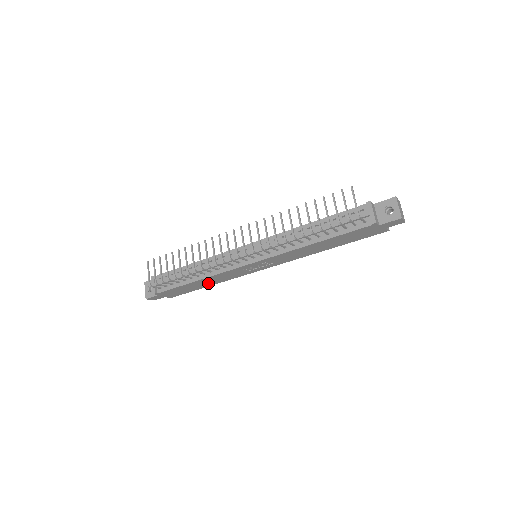
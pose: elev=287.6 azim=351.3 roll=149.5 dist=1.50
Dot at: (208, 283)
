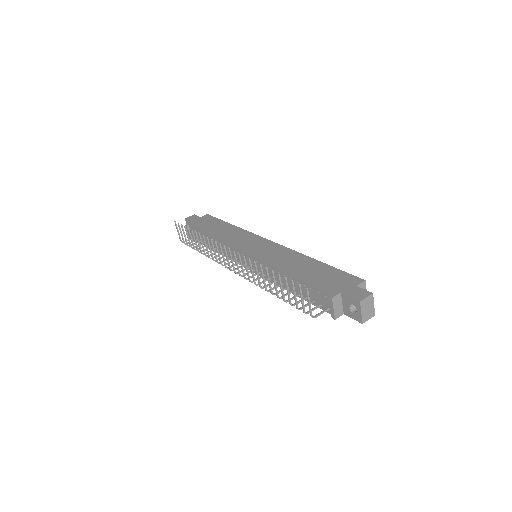
Dot at: occluded
